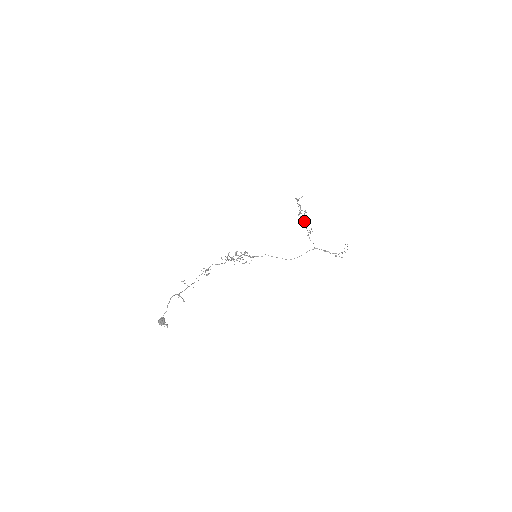
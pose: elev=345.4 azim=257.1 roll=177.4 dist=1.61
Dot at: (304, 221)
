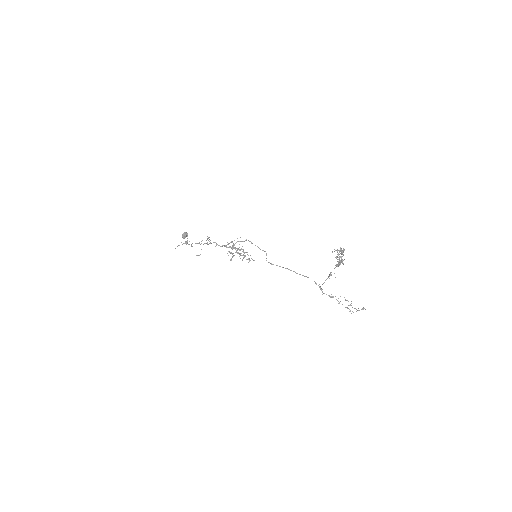
Dot at: occluded
